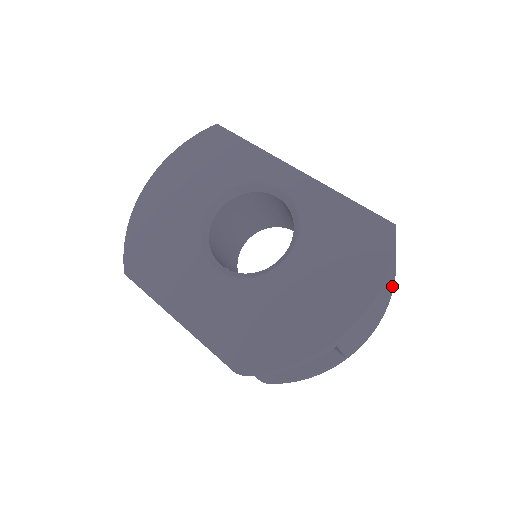
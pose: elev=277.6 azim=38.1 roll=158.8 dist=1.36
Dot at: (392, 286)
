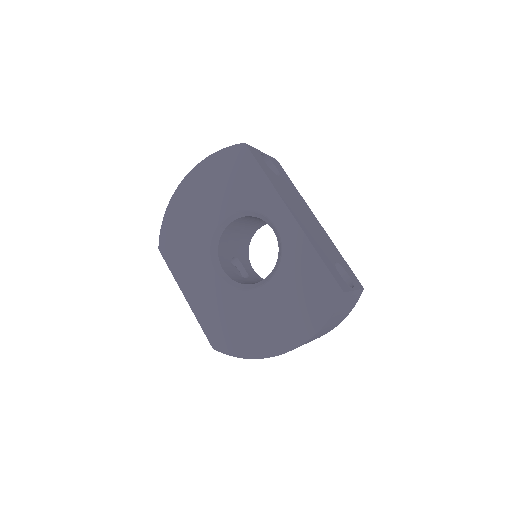
Dot at: (349, 310)
